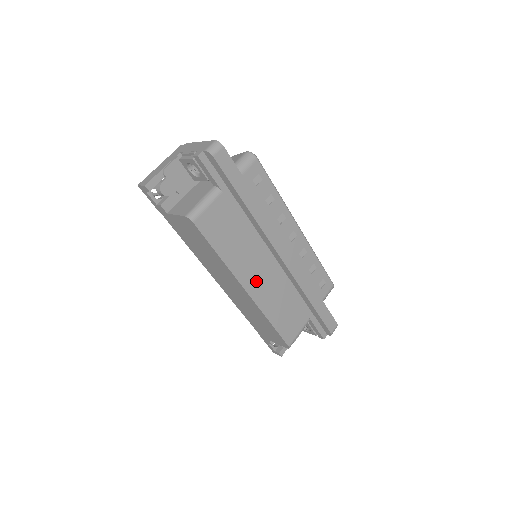
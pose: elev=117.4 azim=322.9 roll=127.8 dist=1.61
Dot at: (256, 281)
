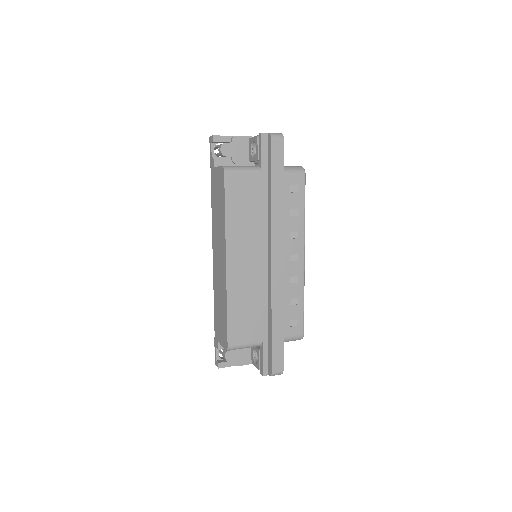
Dot at: (240, 263)
